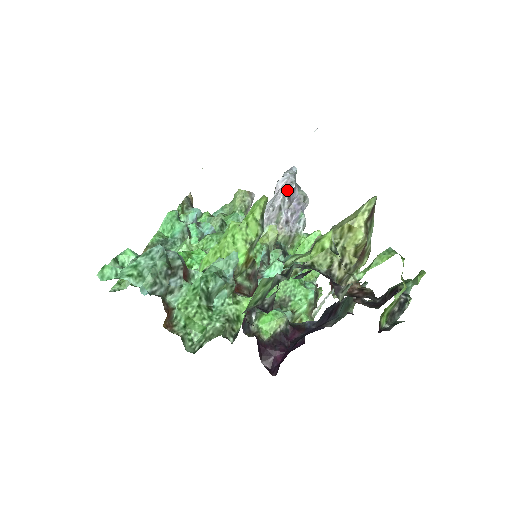
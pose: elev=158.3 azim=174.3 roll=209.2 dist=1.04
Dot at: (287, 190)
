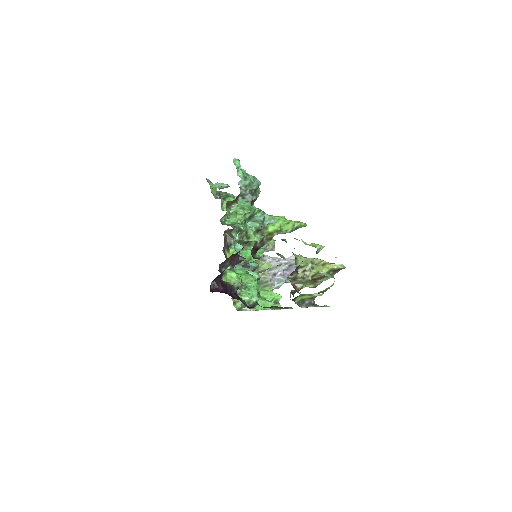
Dot at: (293, 262)
